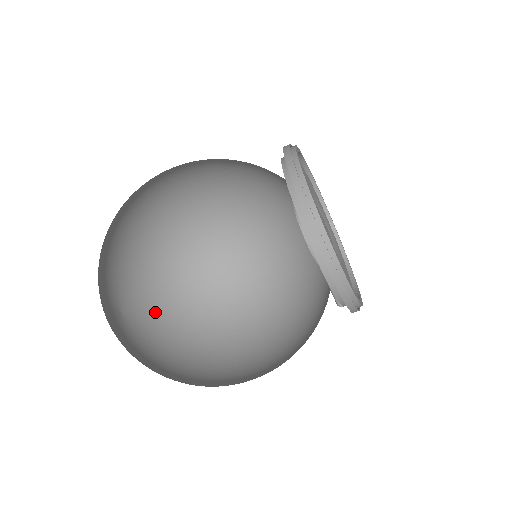
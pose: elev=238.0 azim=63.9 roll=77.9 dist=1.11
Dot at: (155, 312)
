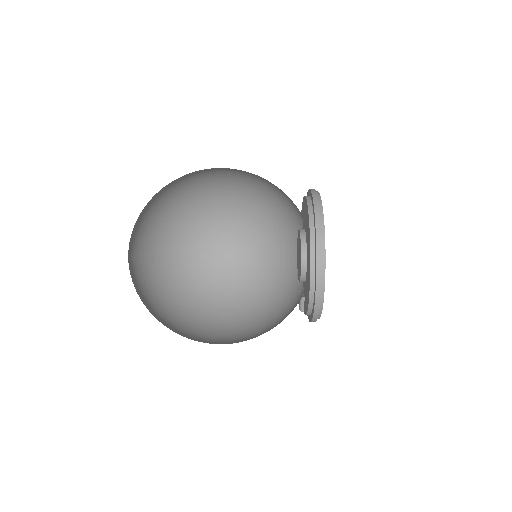
Dot at: (151, 257)
